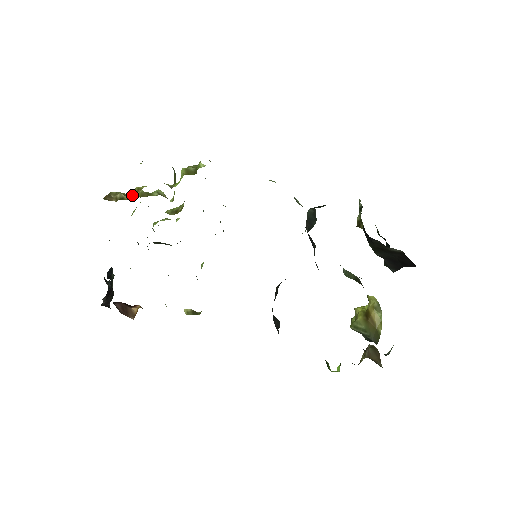
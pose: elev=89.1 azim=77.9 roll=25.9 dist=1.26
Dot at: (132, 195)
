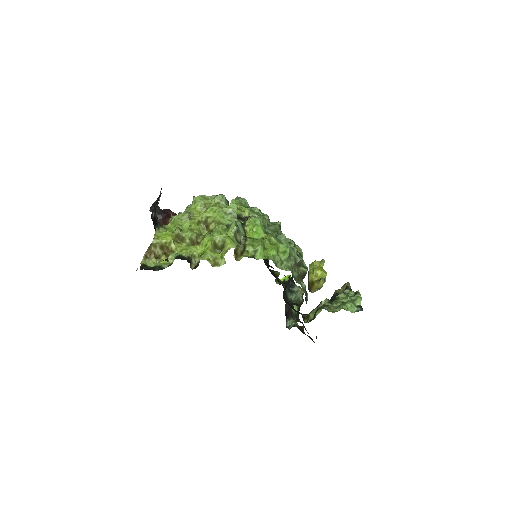
Dot at: (167, 249)
